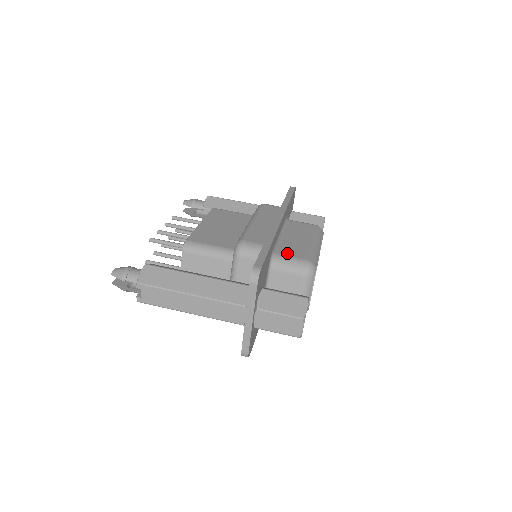
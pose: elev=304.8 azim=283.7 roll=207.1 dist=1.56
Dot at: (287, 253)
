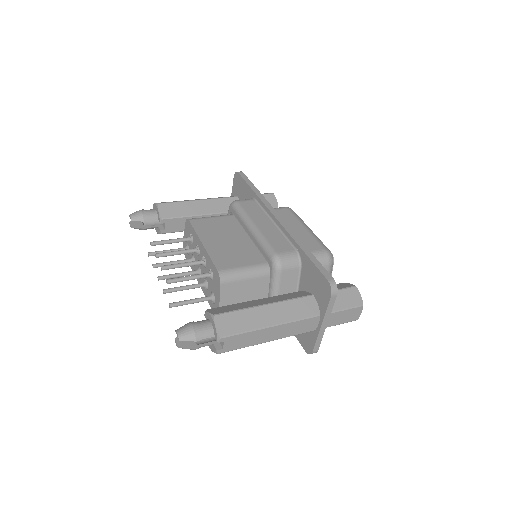
Dot at: occluded
